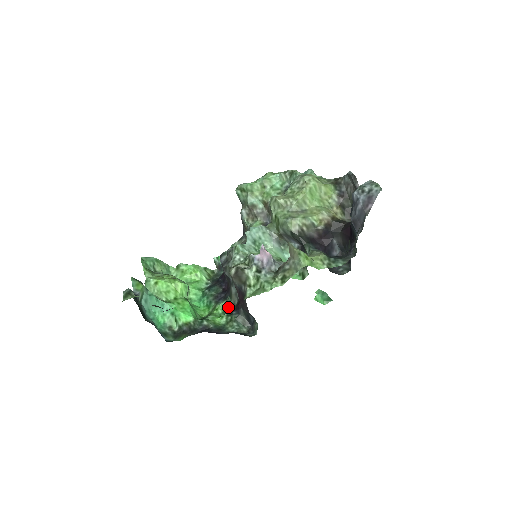
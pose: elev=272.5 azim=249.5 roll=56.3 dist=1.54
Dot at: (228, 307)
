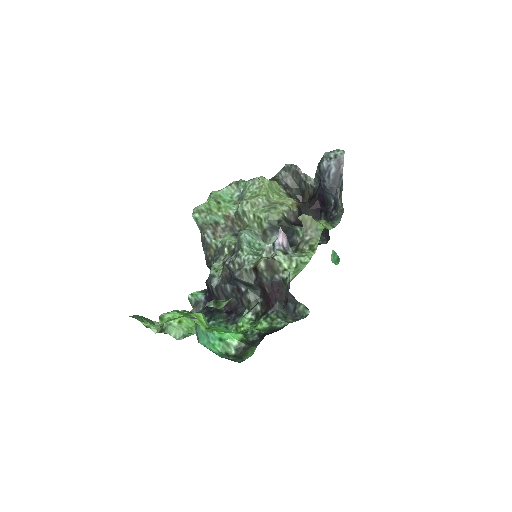
Dot at: (251, 319)
